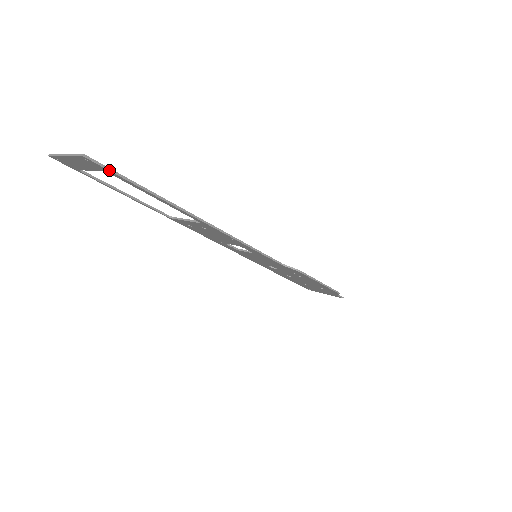
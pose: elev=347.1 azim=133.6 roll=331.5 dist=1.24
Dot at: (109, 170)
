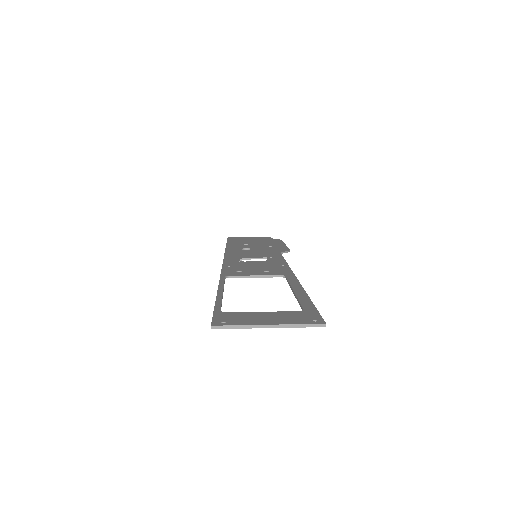
Dot at: (318, 314)
